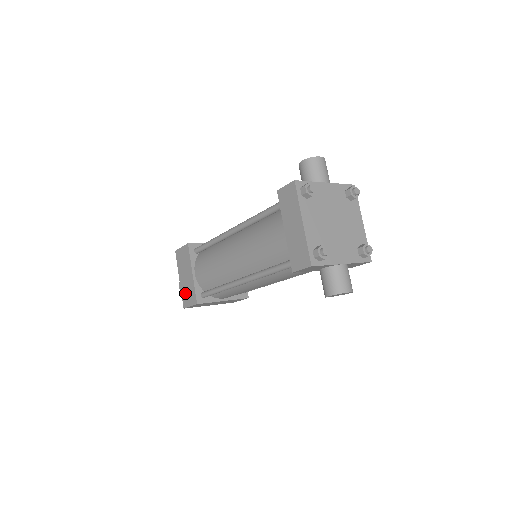
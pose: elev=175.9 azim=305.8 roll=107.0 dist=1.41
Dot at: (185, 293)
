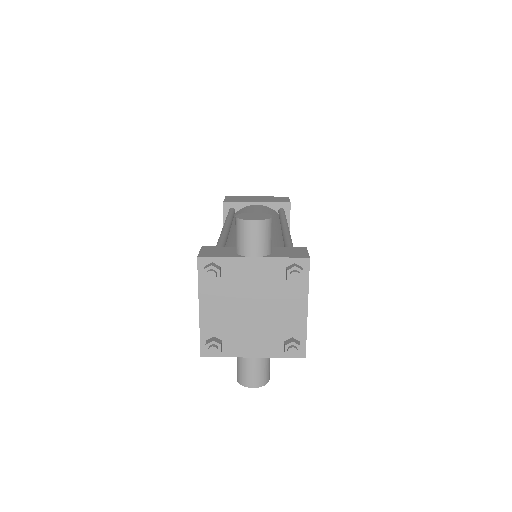
Dot at: occluded
